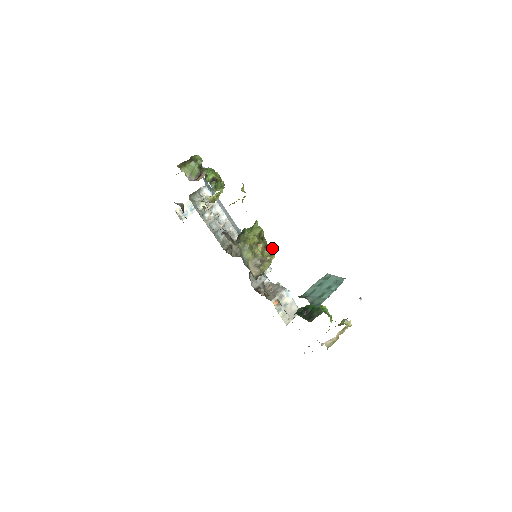
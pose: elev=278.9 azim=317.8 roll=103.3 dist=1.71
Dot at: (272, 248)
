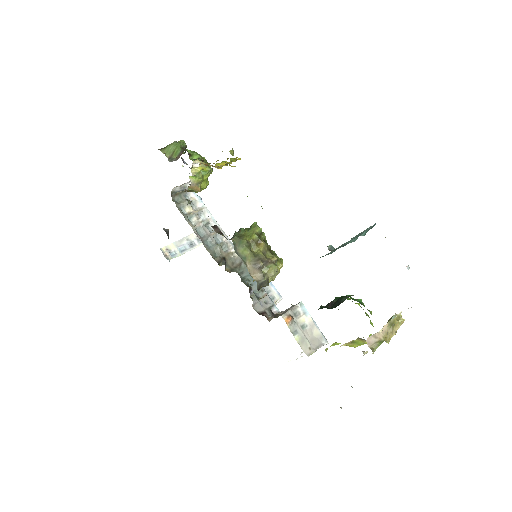
Dot at: occluded
